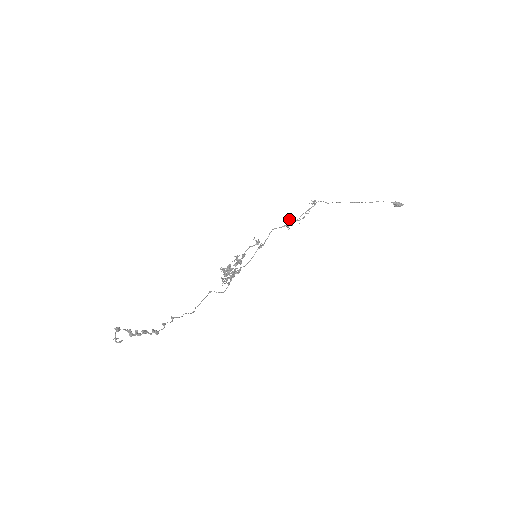
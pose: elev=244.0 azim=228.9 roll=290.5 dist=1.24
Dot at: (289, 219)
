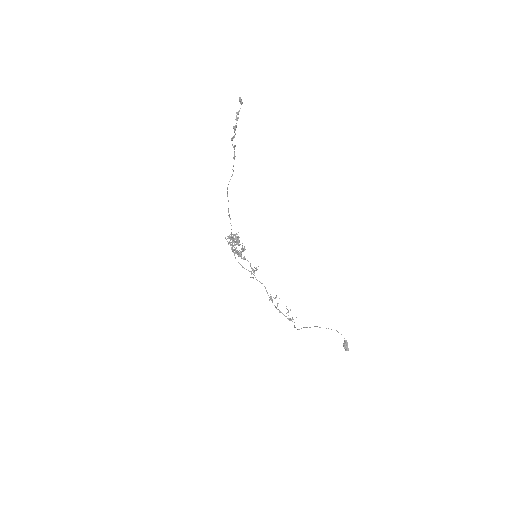
Dot at: occluded
